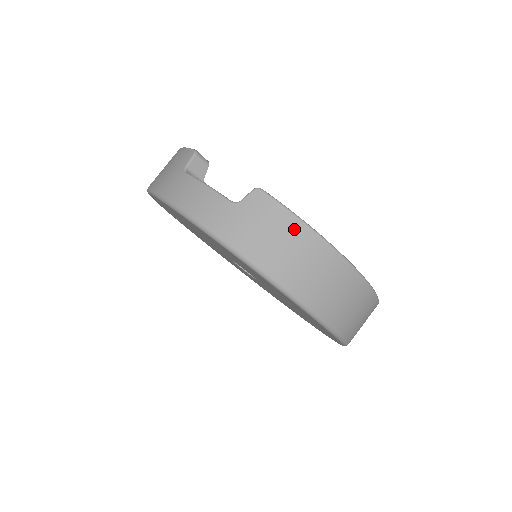
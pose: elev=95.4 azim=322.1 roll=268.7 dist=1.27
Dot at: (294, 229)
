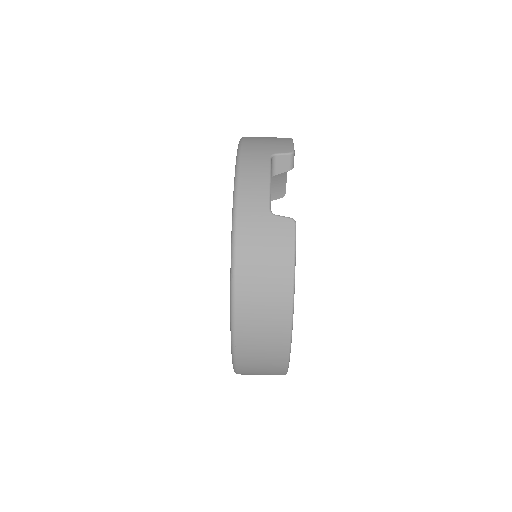
Dot at: (283, 270)
